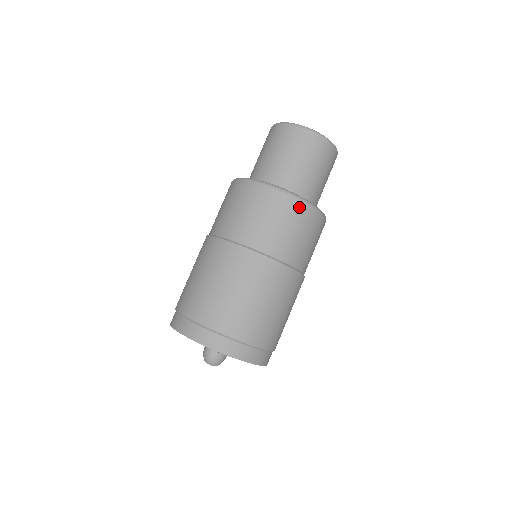
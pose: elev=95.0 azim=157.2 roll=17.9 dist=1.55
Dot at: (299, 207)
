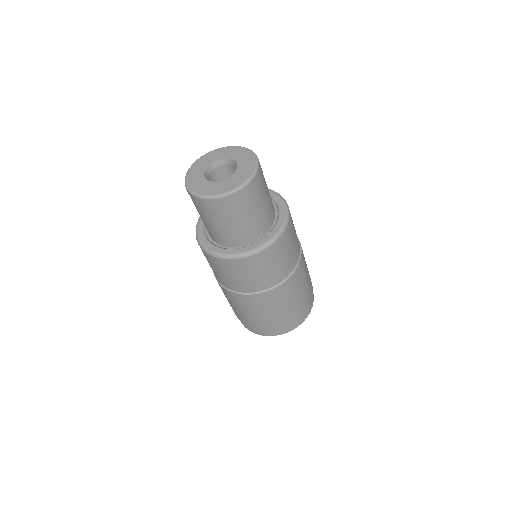
Dot at: (283, 240)
